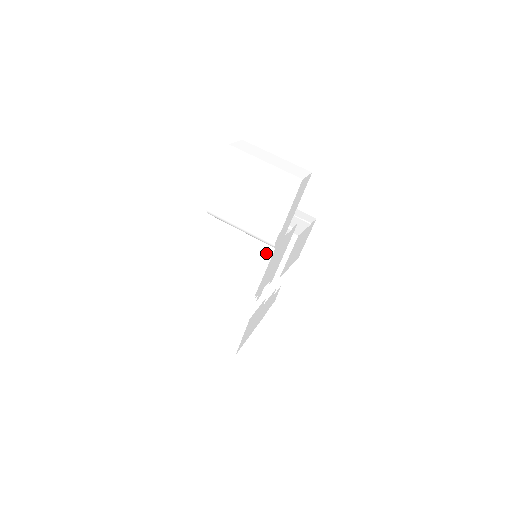
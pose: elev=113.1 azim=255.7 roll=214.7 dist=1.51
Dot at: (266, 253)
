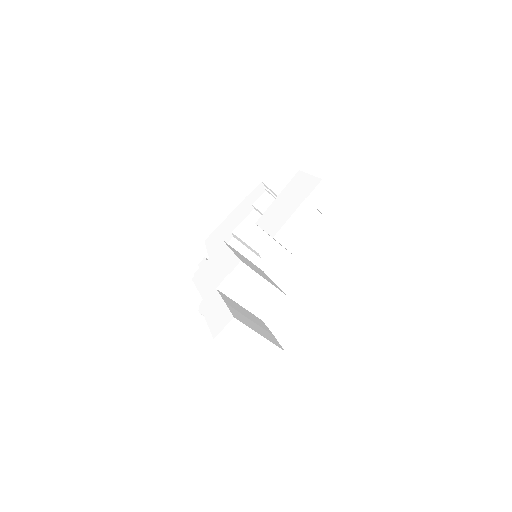
Dot at: occluded
